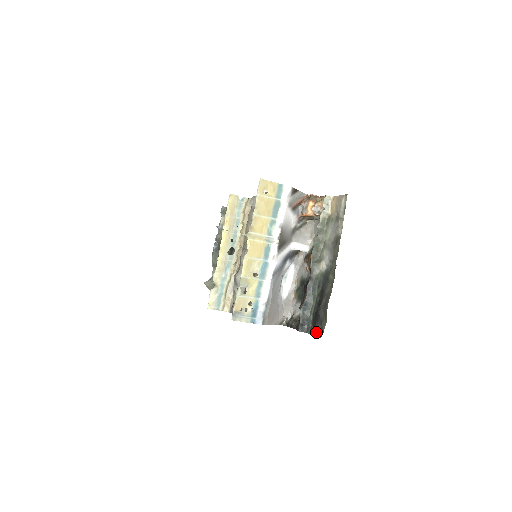
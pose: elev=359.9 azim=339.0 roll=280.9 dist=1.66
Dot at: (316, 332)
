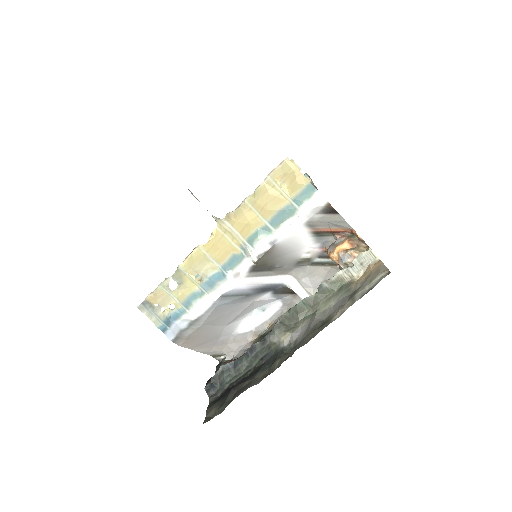
Dot at: (210, 410)
